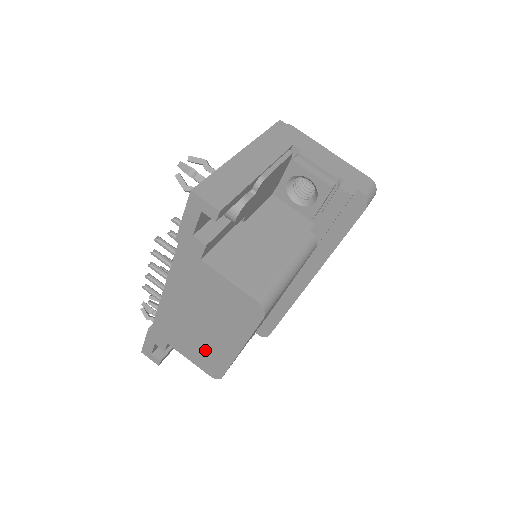
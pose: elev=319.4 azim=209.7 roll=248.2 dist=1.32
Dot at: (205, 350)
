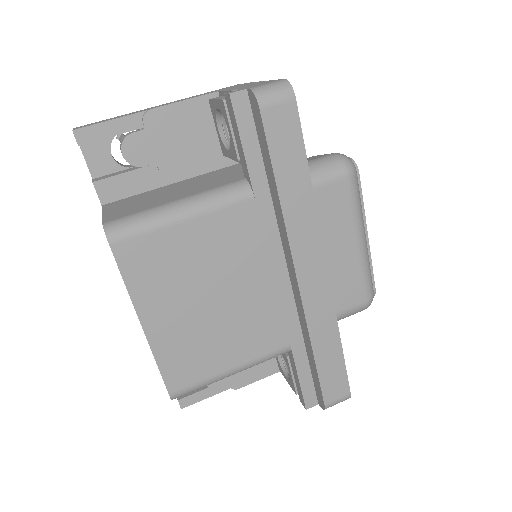
Dot at: occluded
